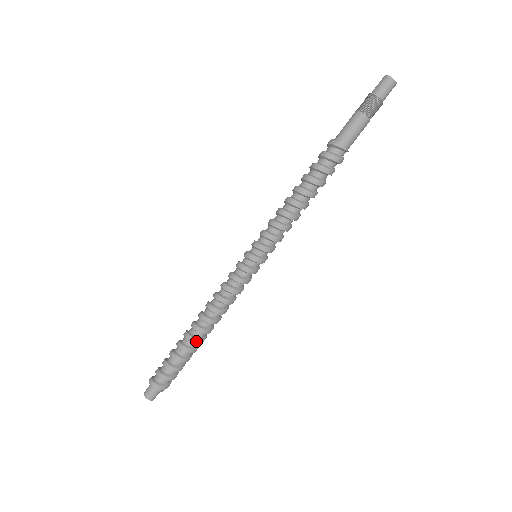
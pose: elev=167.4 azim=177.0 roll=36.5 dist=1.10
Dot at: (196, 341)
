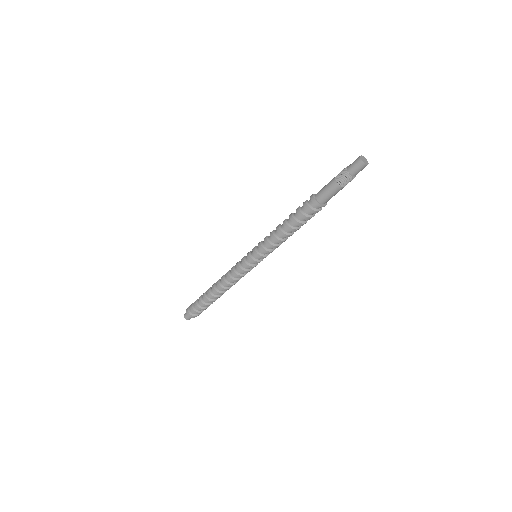
Dot at: occluded
